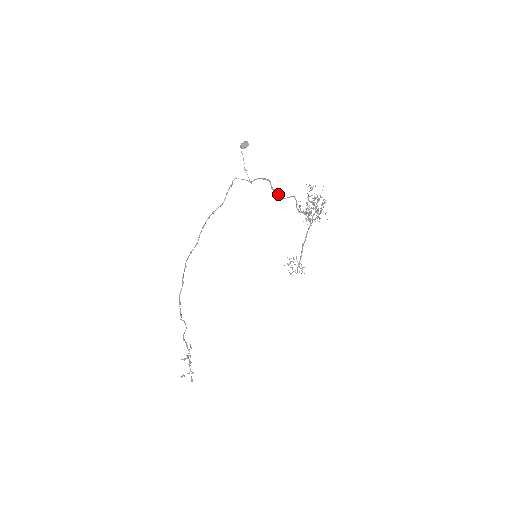
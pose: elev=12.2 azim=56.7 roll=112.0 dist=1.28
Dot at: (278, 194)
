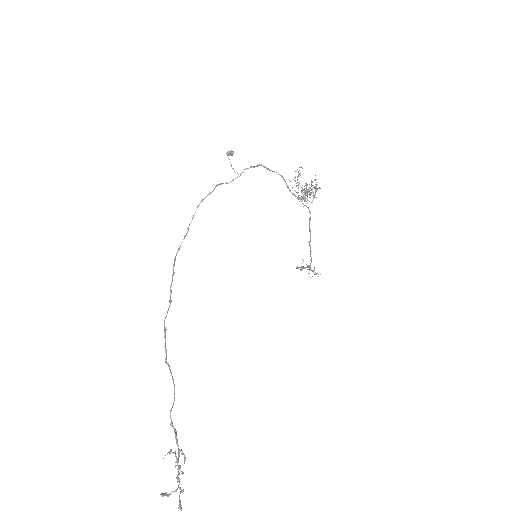
Dot at: (263, 166)
